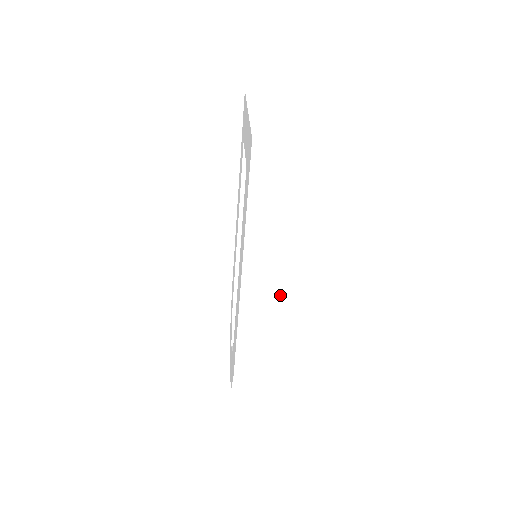
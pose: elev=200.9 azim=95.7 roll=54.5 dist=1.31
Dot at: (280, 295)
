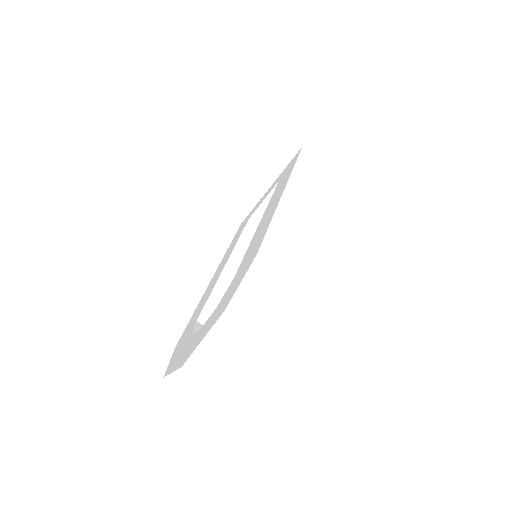
Dot at: (311, 218)
